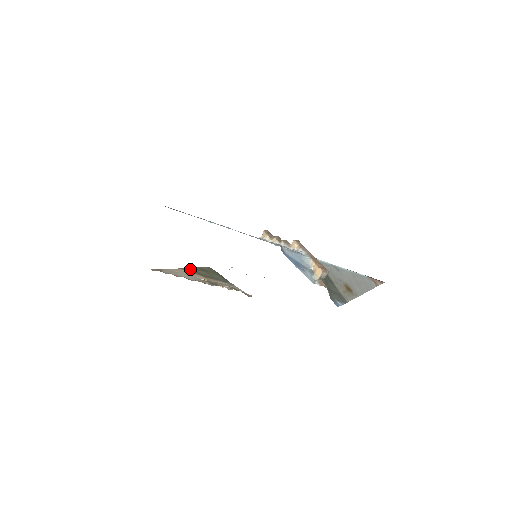
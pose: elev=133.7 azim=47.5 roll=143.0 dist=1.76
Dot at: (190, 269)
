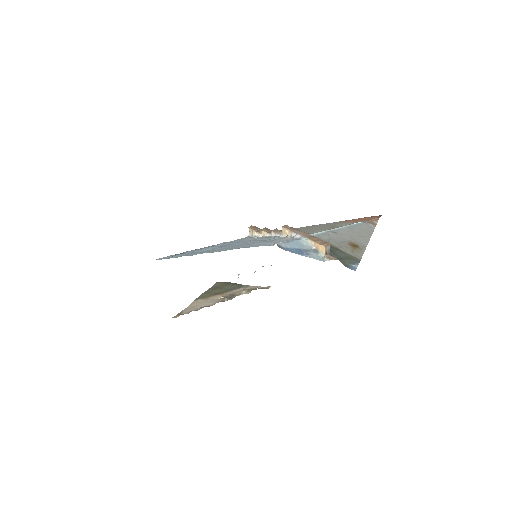
Dot at: (204, 295)
